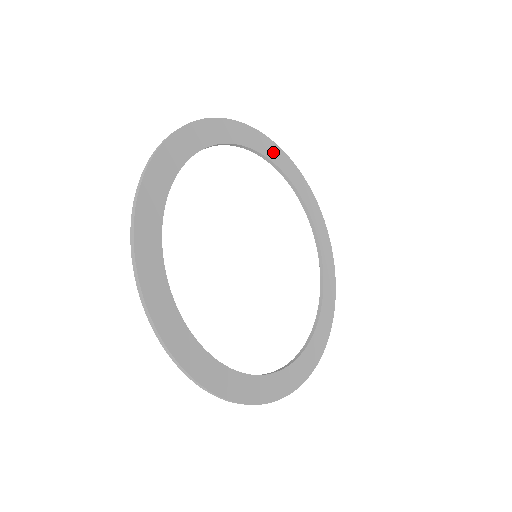
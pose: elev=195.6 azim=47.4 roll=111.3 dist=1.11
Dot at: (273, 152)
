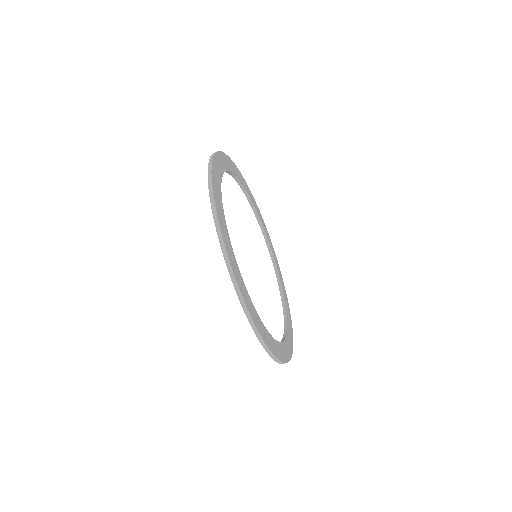
Dot at: (277, 265)
